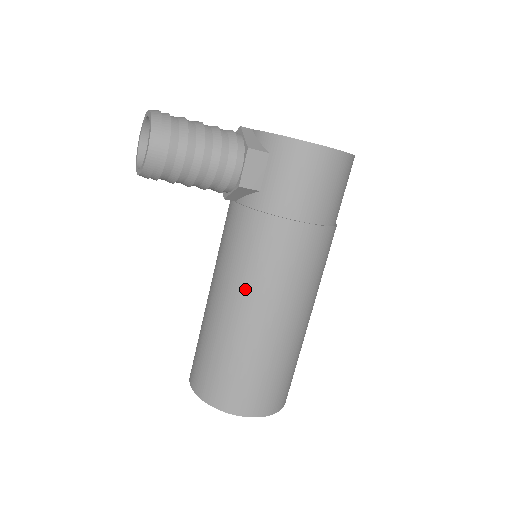
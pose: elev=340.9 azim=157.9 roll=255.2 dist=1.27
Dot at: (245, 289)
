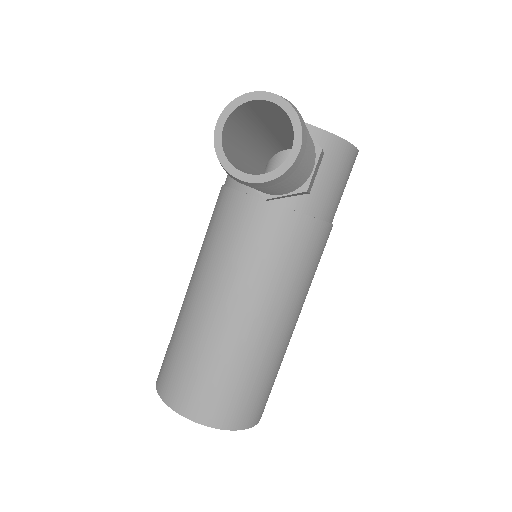
Dot at: (283, 298)
